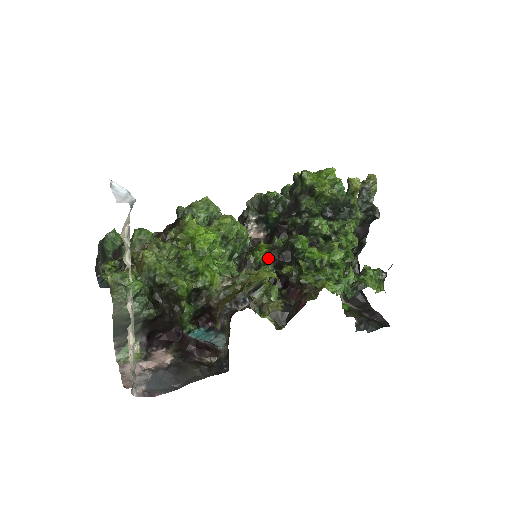
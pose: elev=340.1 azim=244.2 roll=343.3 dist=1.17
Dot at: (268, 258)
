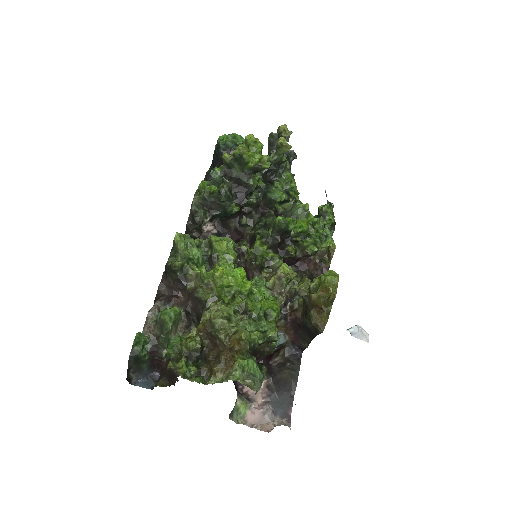
Dot at: (270, 252)
